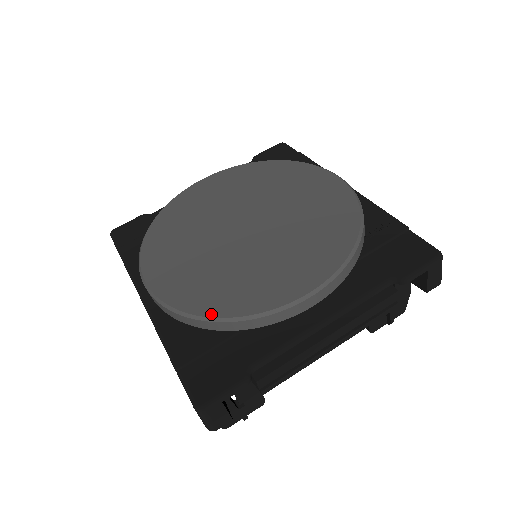
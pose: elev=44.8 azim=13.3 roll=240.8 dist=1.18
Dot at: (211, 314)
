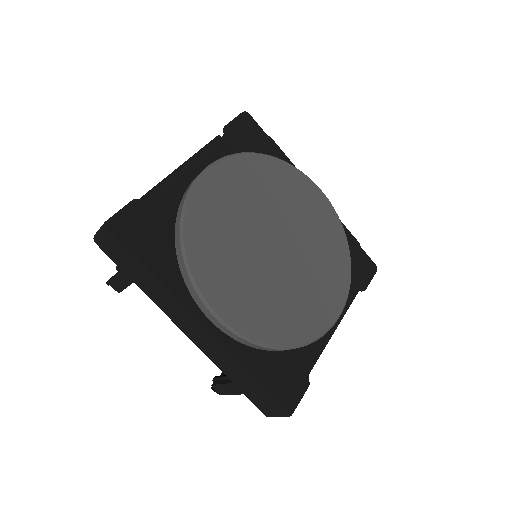
Dot at: (288, 344)
